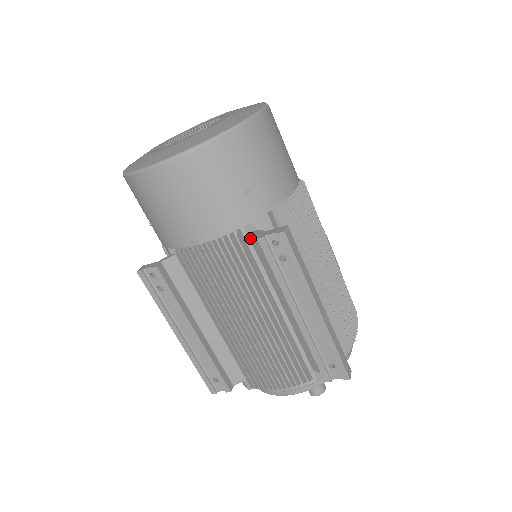
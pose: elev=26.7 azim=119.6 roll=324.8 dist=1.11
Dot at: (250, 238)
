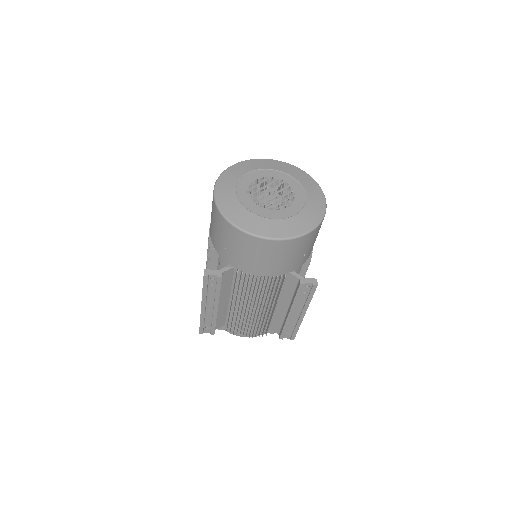
Dot at: (288, 274)
